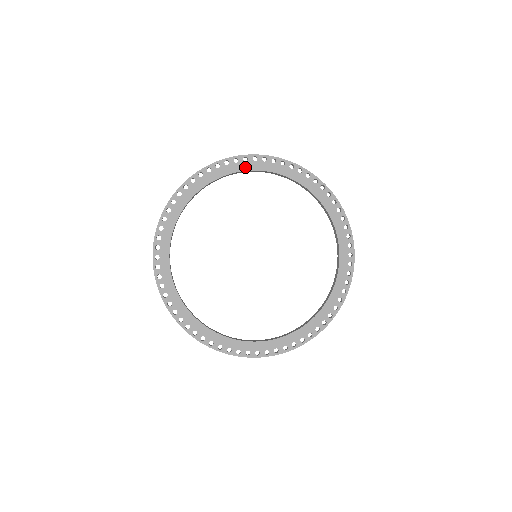
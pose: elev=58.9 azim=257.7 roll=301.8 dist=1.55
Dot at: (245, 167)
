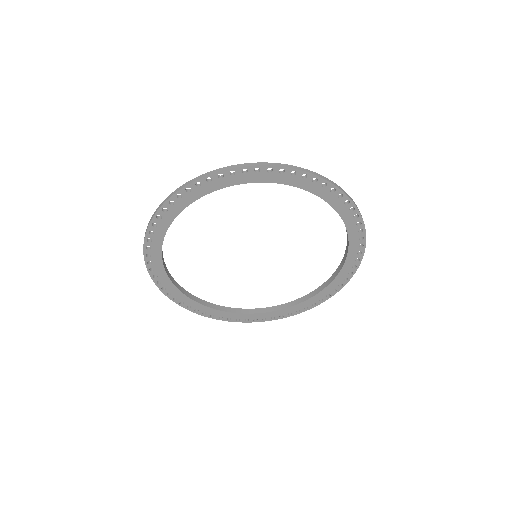
Dot at: (255, 179)
